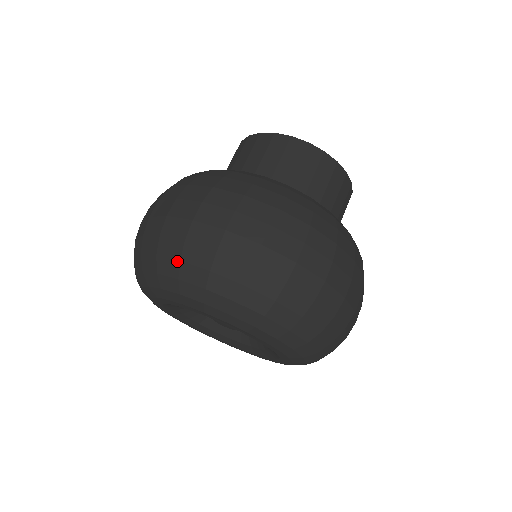
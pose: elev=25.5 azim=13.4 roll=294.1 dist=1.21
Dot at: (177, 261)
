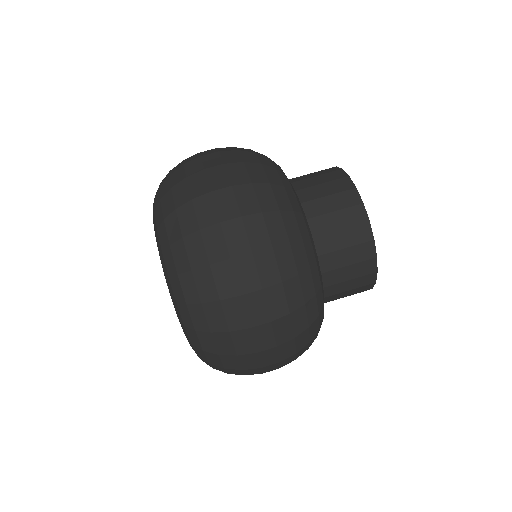
Dot at: (174, 207)
